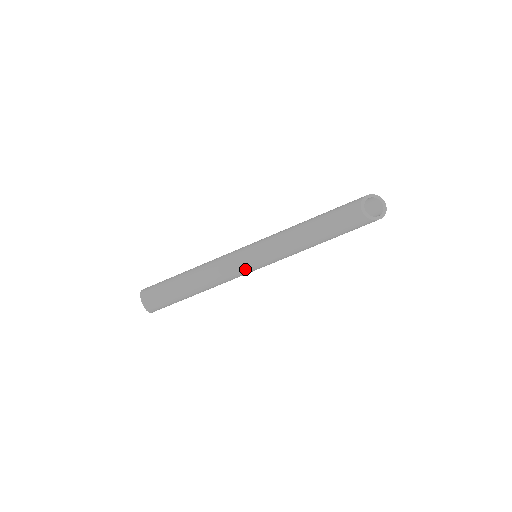
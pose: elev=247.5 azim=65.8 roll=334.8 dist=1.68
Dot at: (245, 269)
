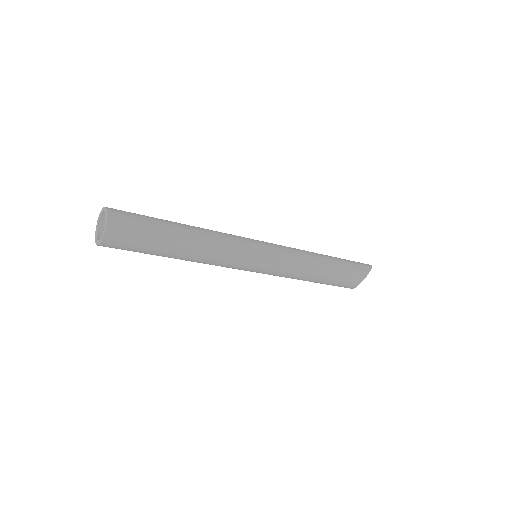
Dot at: (239, 269)
